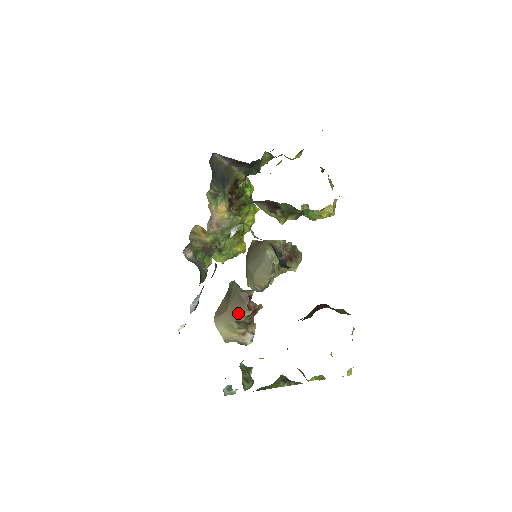
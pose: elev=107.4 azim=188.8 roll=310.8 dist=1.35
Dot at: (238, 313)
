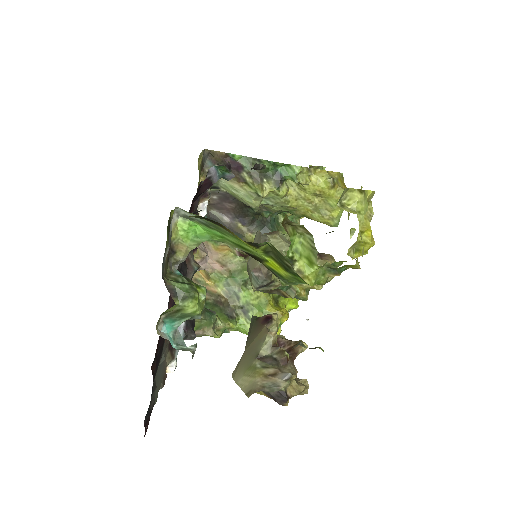
Dot at: (257, 344)
